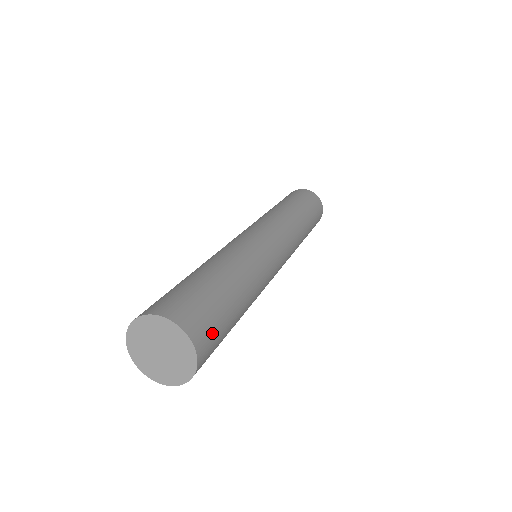
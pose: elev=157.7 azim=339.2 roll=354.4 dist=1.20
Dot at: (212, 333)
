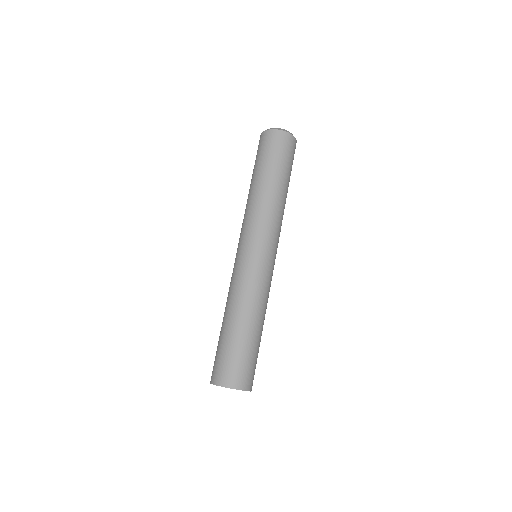
Dot at: (253, 372)
